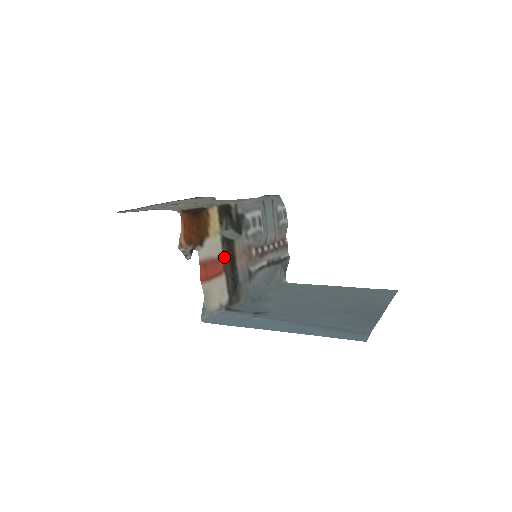
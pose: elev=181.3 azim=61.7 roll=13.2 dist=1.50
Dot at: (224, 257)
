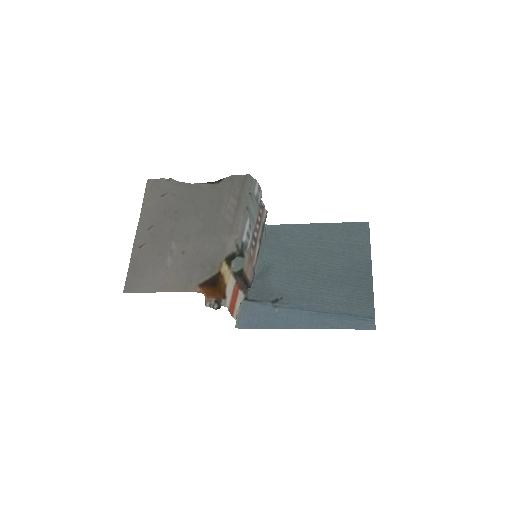
Dot at: (238, 283)
